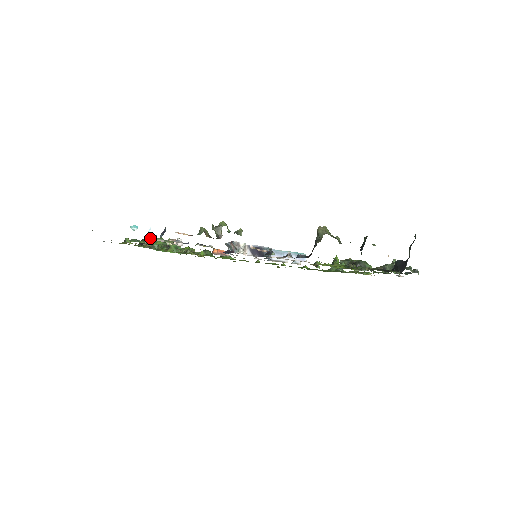
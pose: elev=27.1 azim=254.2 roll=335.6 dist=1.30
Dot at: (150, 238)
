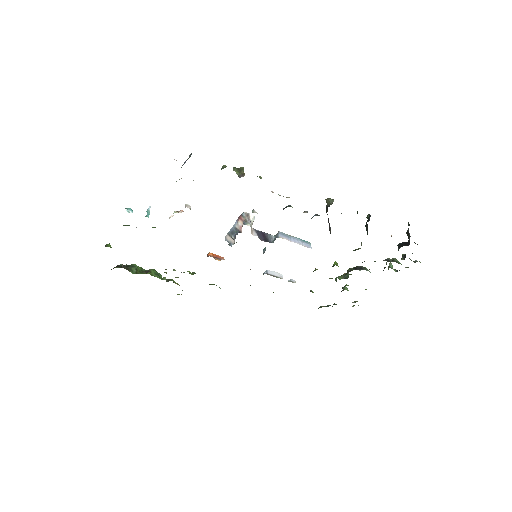
Dot at: occluded
